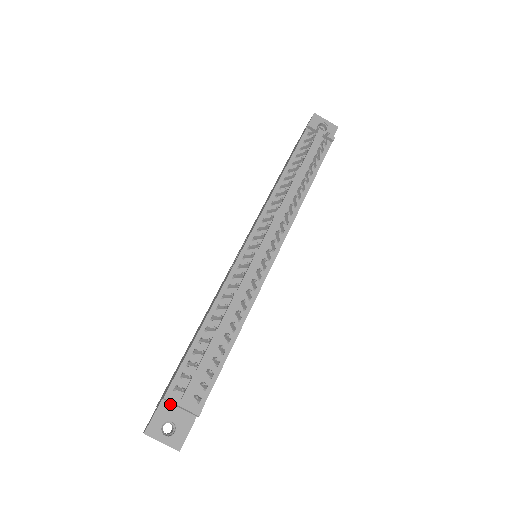
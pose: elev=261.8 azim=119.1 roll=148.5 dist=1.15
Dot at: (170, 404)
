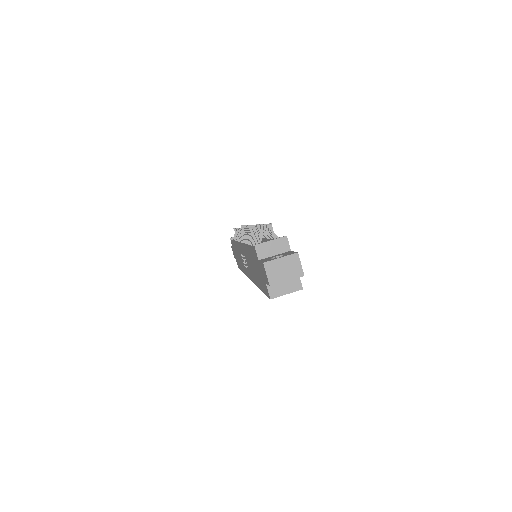
Dot at: (266, 258)
